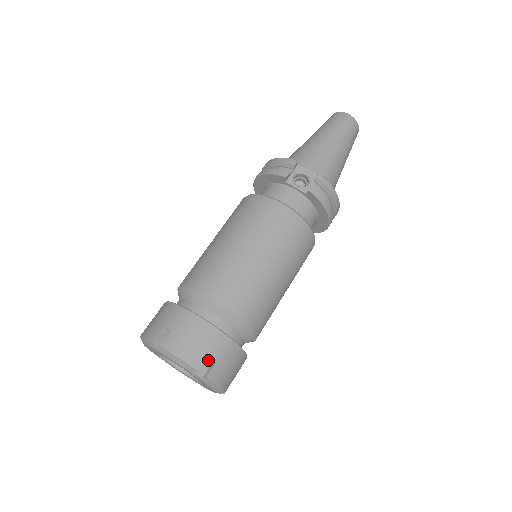
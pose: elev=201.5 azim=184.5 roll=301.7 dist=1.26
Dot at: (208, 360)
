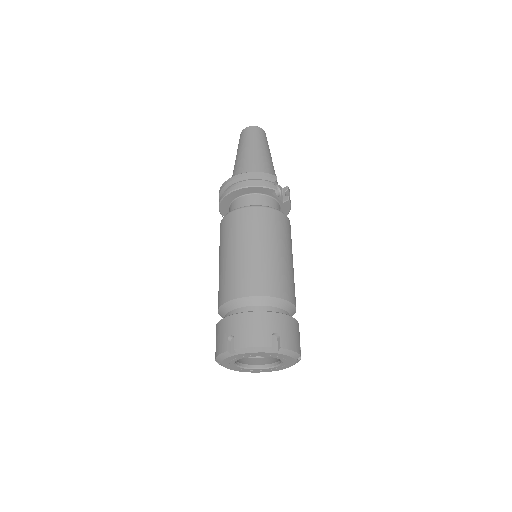
Dot at: occluded
